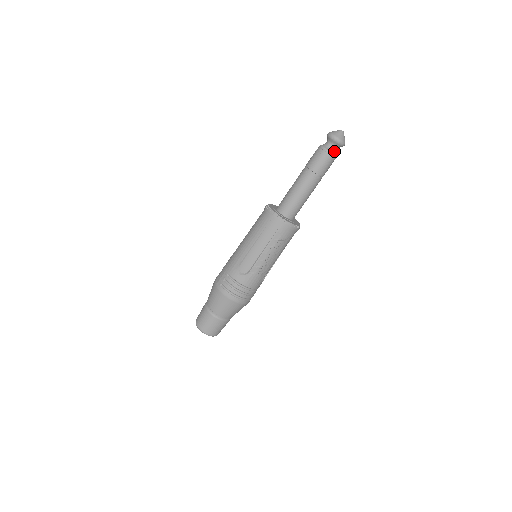
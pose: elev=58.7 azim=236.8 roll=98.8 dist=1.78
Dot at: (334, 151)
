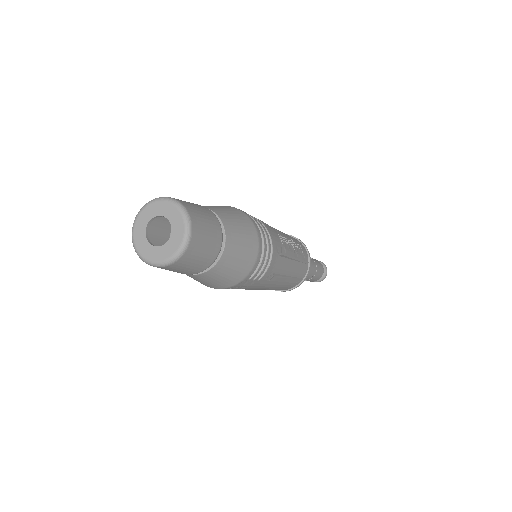
Dot at: occluded
